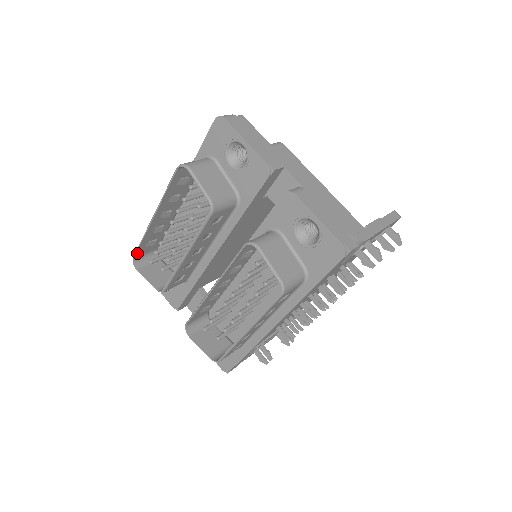
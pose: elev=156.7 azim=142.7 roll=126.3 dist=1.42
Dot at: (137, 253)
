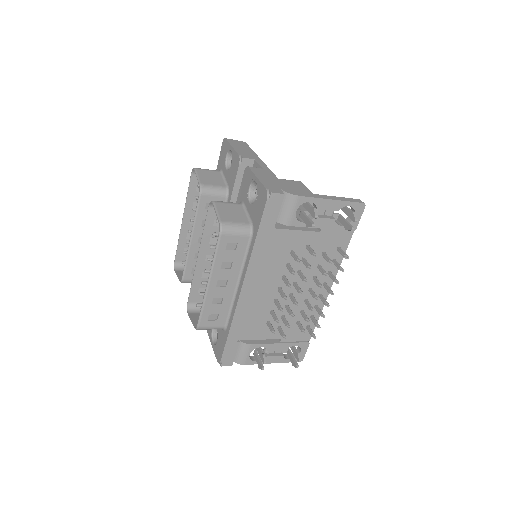
Dot at: (177, 257)
